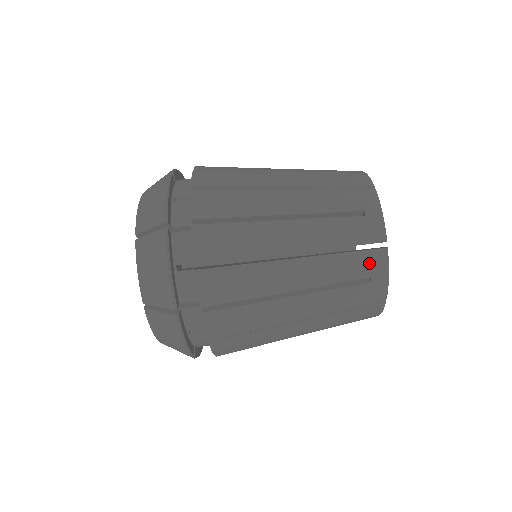
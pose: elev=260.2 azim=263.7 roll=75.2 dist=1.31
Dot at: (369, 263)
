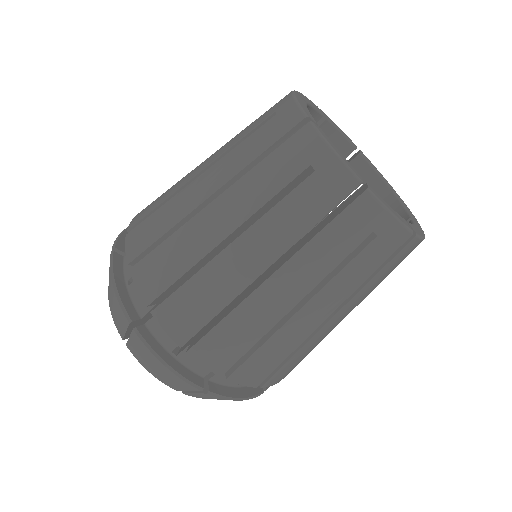
Dot at: (297, 151)
